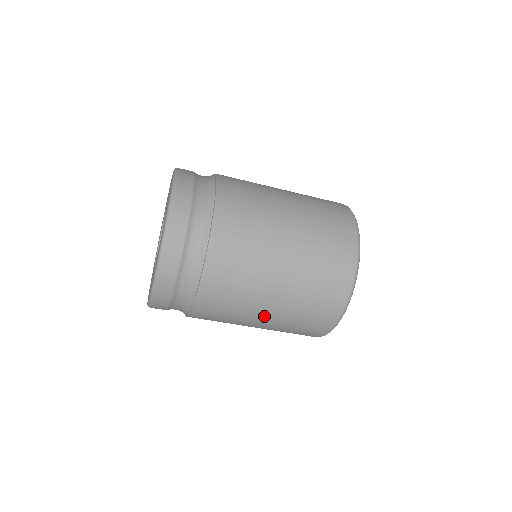
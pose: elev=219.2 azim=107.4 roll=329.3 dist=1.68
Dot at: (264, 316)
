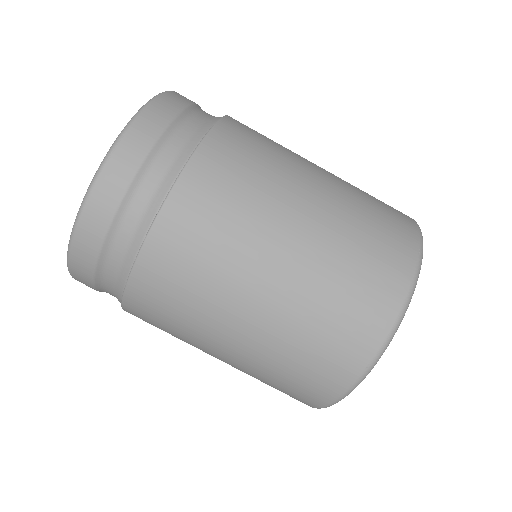
Dot at: (241, 327)
